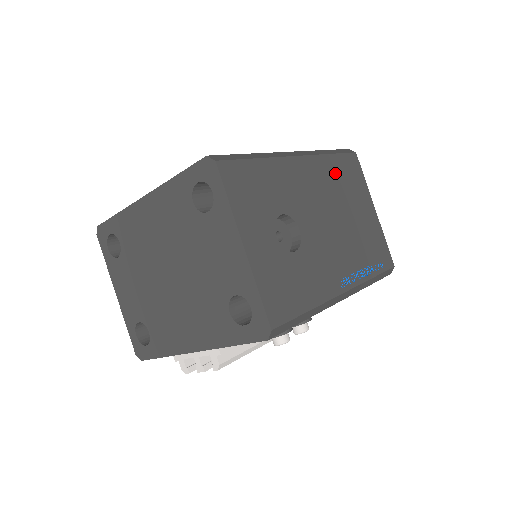
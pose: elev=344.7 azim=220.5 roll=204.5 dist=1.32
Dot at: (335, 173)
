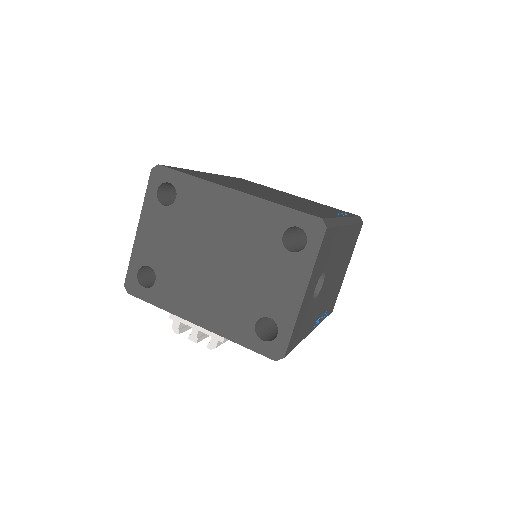
Dot at: (351, 239)
